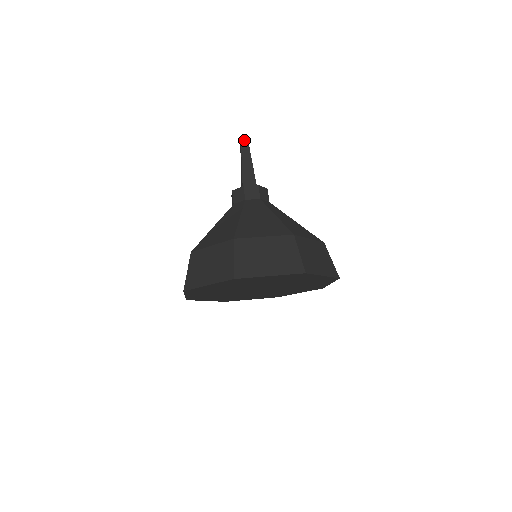
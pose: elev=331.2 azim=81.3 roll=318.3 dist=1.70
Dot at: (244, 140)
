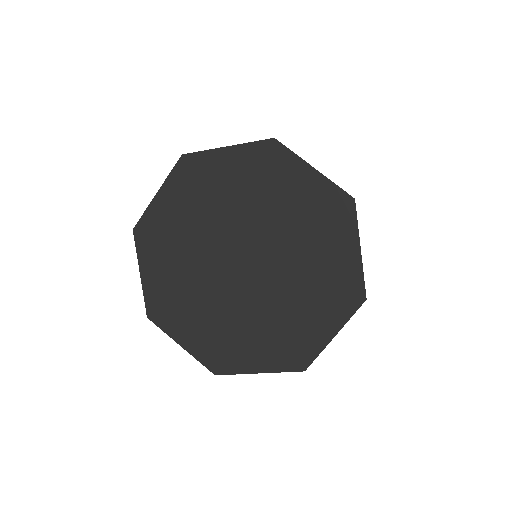
Dot at: occluded
